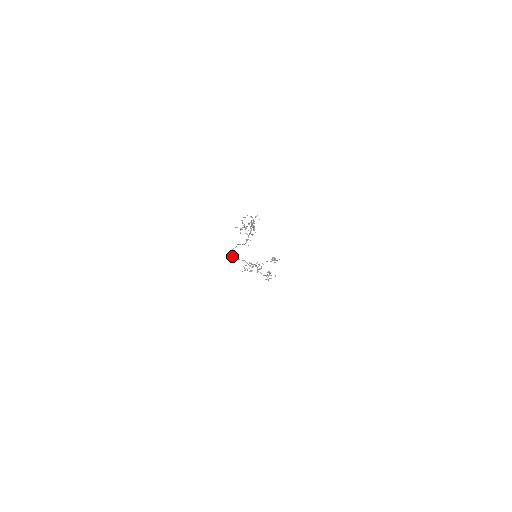
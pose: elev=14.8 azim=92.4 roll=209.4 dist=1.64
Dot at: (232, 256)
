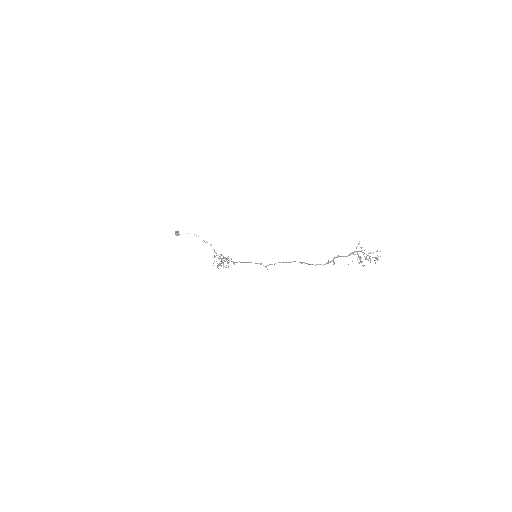
Dot at: (234, 263)
